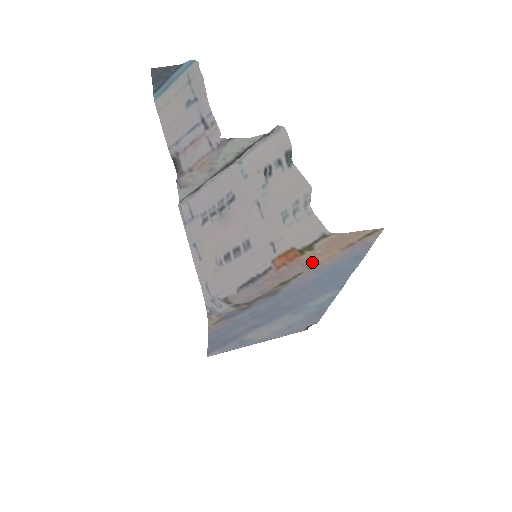
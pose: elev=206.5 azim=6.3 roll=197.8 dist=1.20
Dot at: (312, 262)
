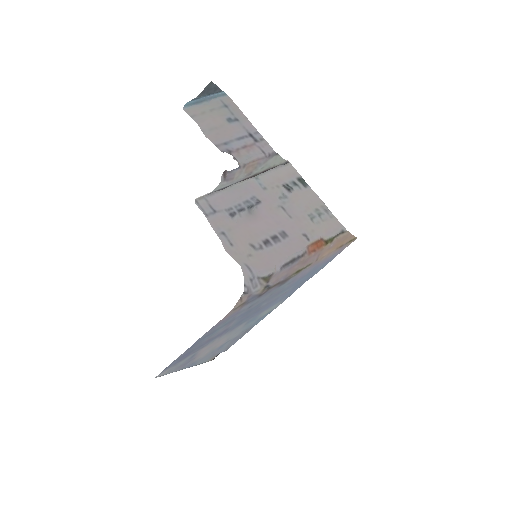
Dot at: (322, 255)
